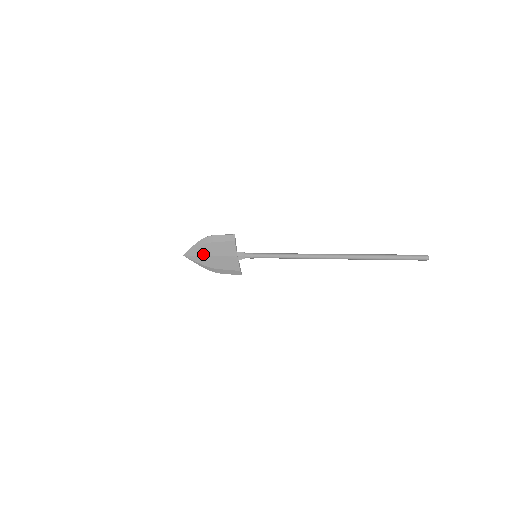
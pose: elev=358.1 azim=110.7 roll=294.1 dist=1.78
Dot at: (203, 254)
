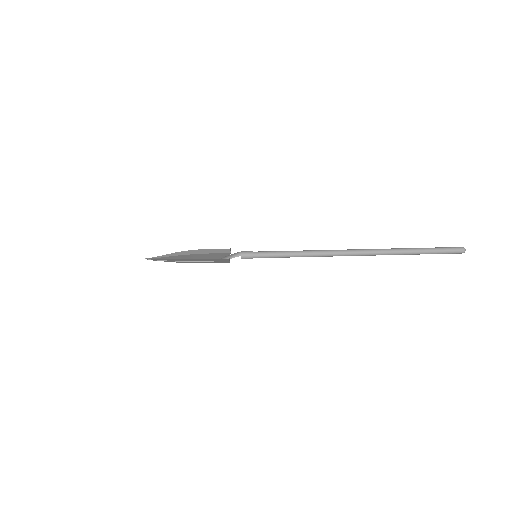
Dot at: (179, 260)
